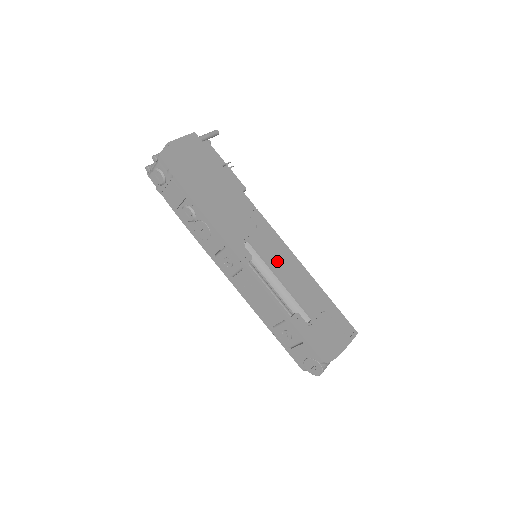
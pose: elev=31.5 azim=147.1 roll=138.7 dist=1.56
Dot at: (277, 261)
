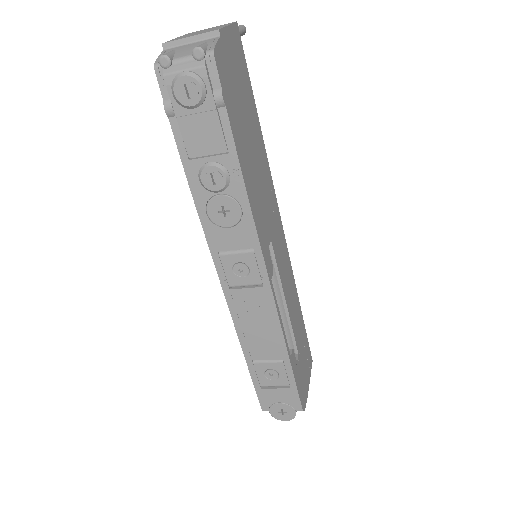
Dot at: (284, 272)
